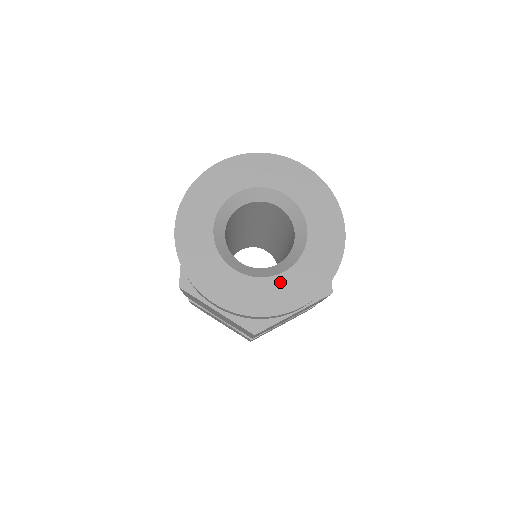
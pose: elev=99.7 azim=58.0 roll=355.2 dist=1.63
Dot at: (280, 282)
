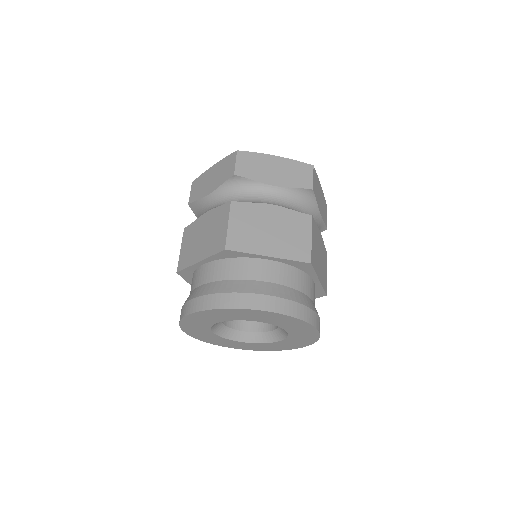
Dot at: (277, 344)
